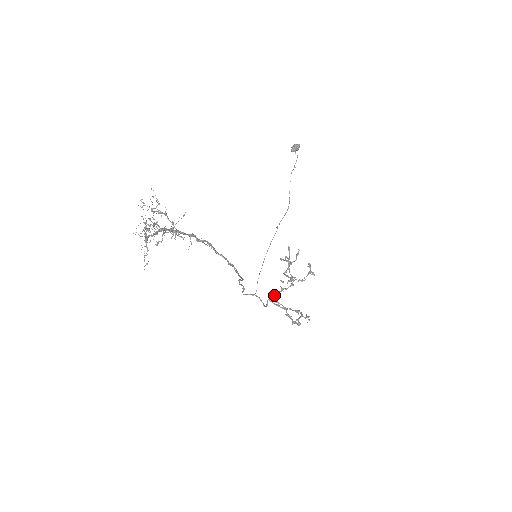
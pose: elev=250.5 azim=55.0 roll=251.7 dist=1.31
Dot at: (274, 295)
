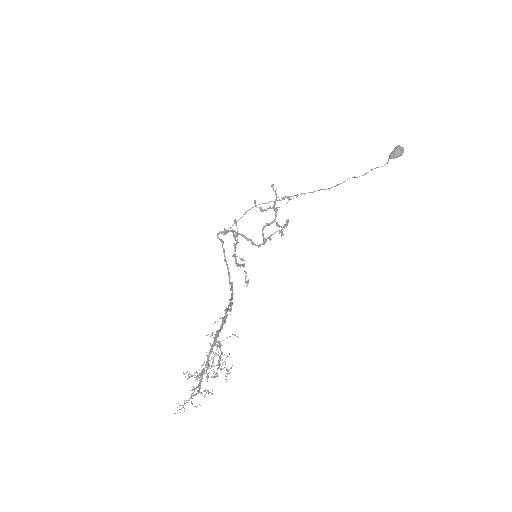
Dot at: (239, 234)
